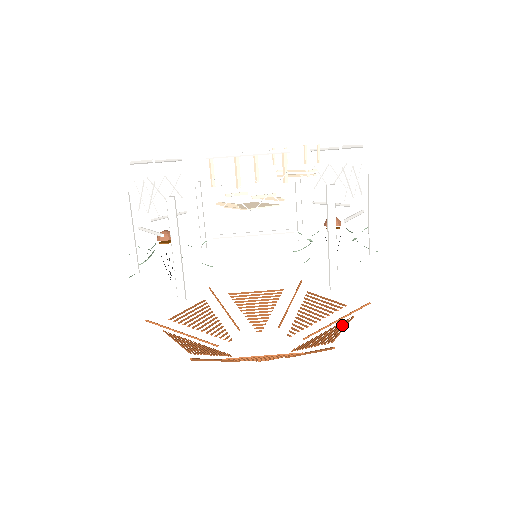
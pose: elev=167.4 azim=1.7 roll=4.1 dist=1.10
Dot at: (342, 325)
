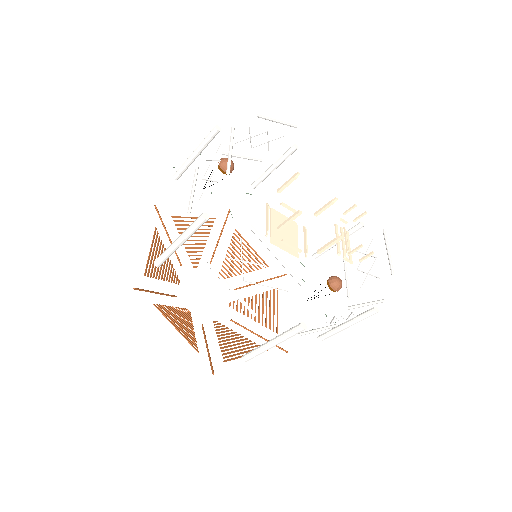
Dot at: (251, 350)
